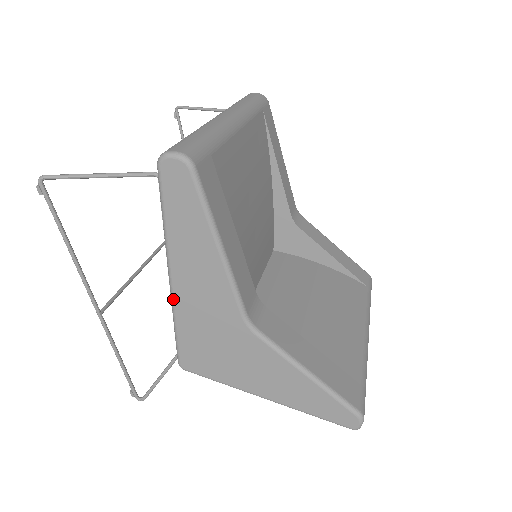
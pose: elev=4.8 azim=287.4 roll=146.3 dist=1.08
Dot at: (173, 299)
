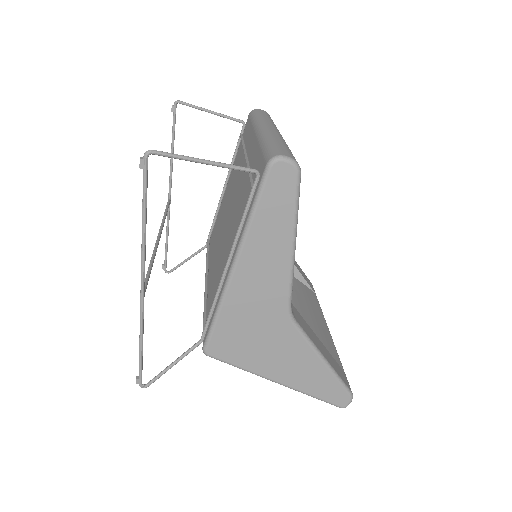
Dot at: (228, 287)
